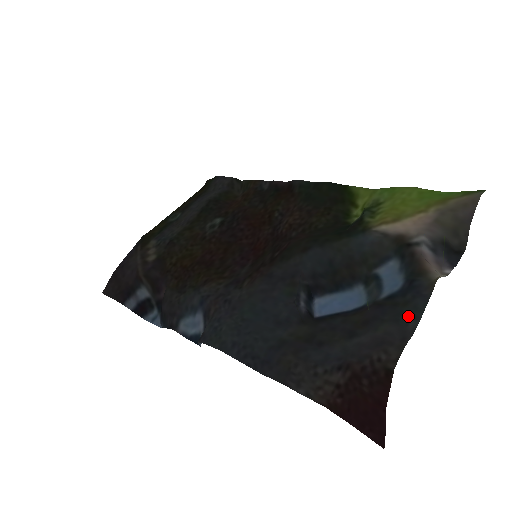
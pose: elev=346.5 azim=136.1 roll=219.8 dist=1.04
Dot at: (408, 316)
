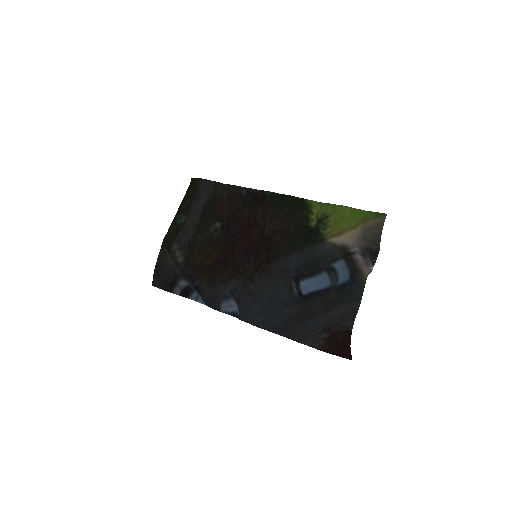
Dot at: (354, 299)
